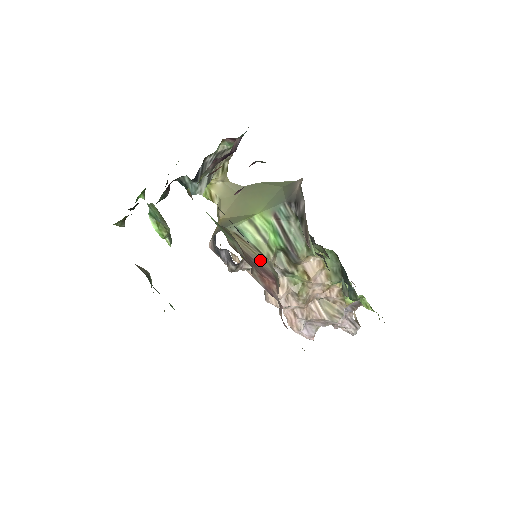
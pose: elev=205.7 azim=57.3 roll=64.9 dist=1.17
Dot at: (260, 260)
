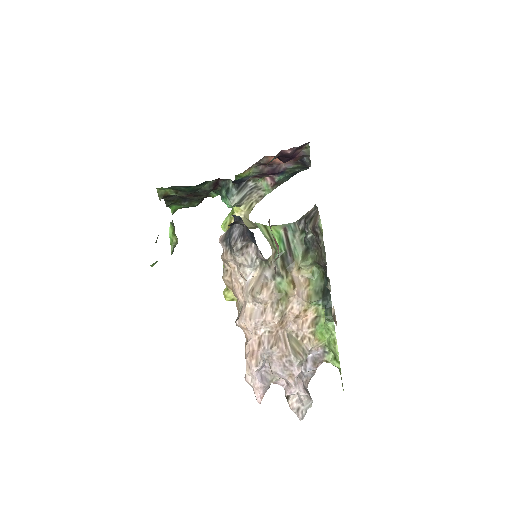
Dot at: occluded
